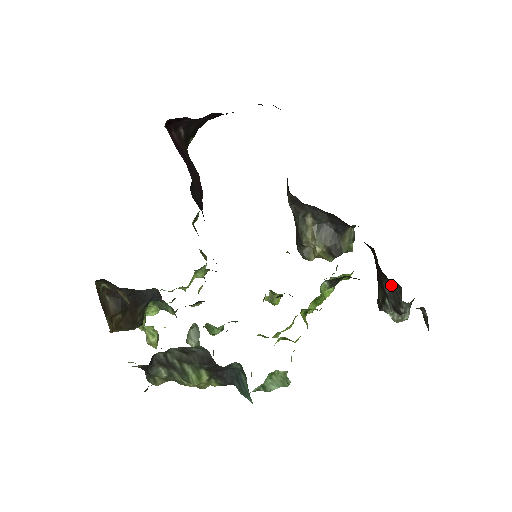
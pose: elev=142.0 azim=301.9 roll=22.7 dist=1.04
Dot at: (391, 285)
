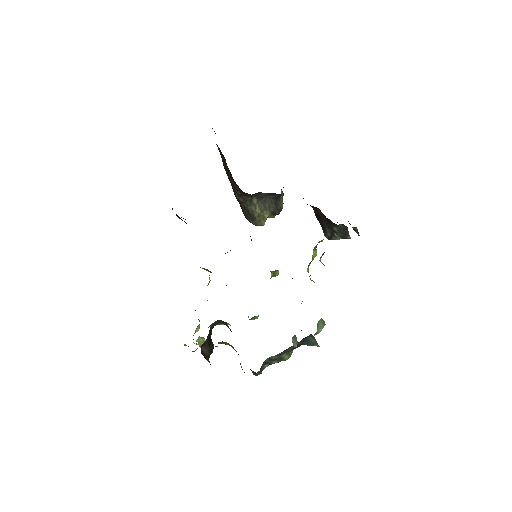
Dot at: (338, 226)
